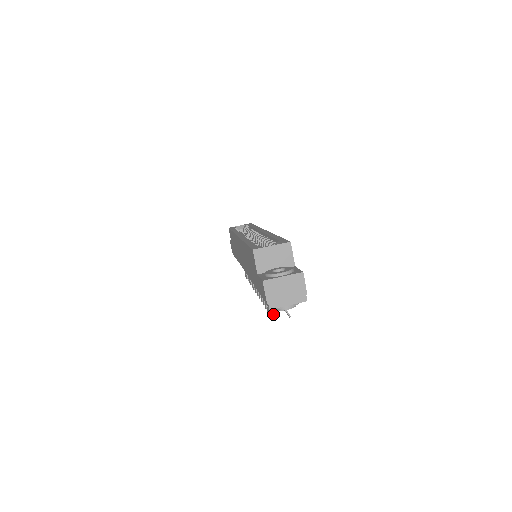
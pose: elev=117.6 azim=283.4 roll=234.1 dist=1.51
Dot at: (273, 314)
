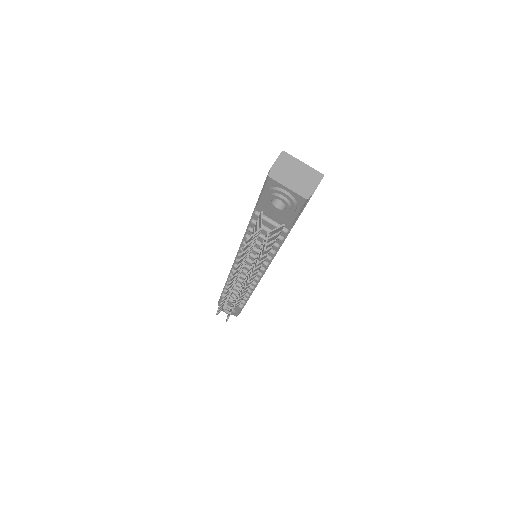
Dot at: (250, 237)
